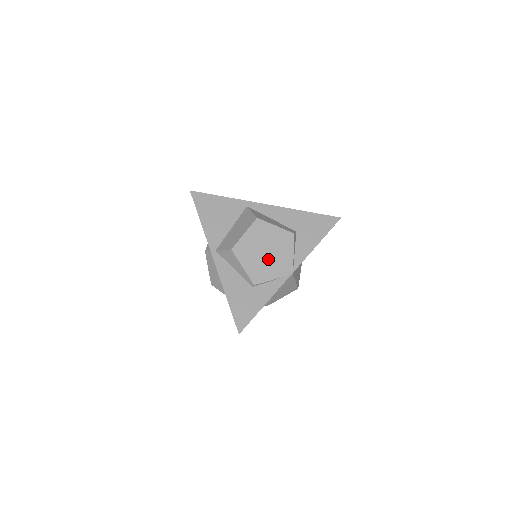
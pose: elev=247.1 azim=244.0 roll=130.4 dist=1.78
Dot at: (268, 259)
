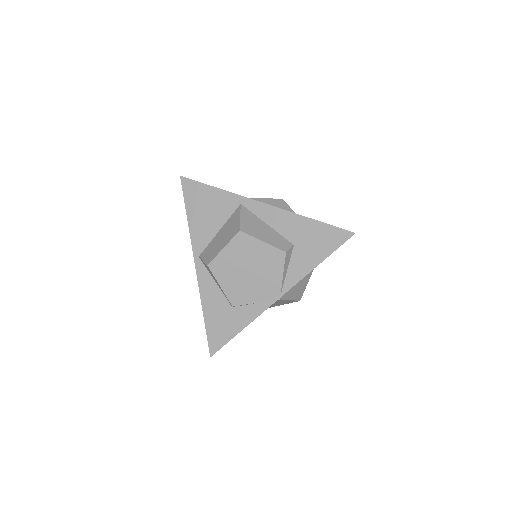
Dot at: (251, 280)
